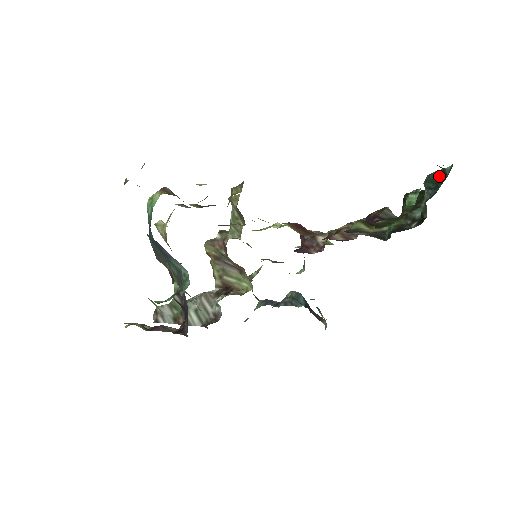
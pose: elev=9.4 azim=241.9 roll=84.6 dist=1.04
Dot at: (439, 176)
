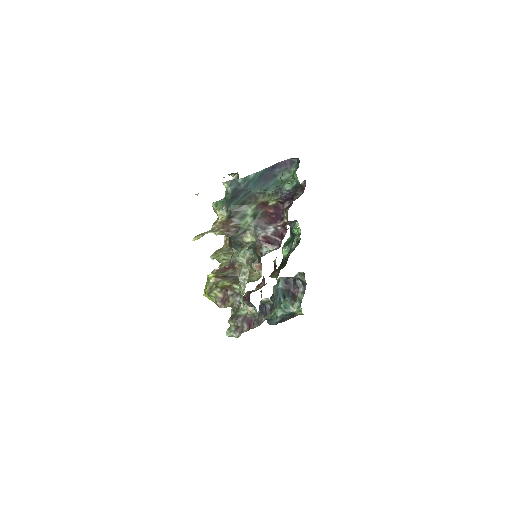
Dot at: (288, 241)
